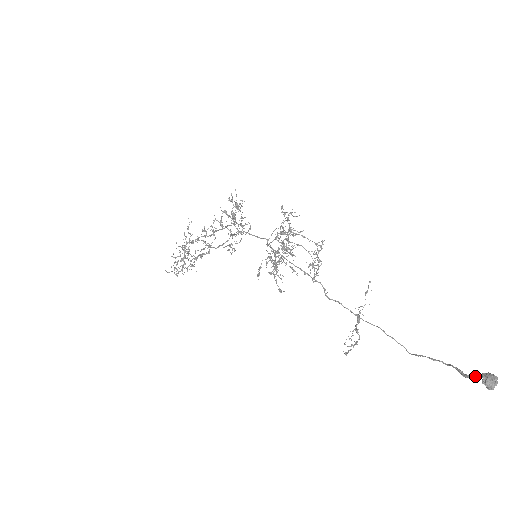
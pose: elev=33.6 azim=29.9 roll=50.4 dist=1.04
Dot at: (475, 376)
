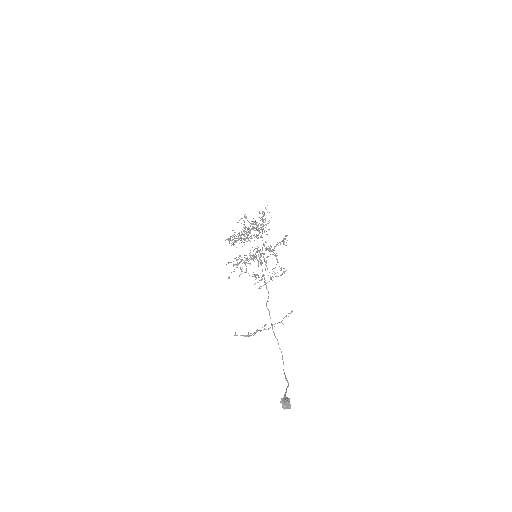
Dot at: occluded
